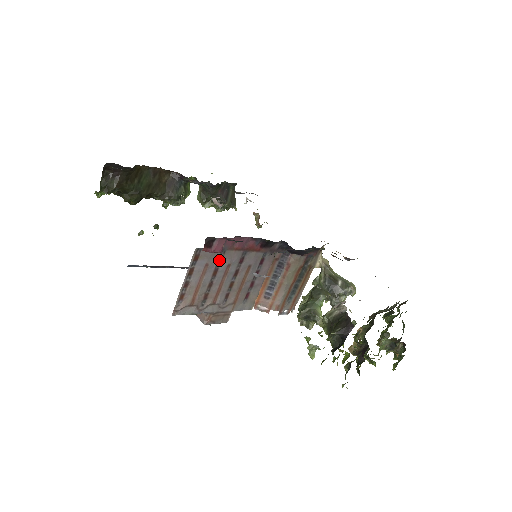
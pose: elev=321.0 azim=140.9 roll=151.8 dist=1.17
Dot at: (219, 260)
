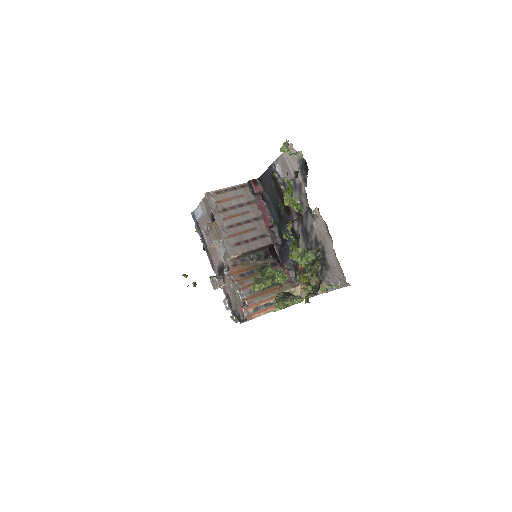
Dot at: (248, 203)
